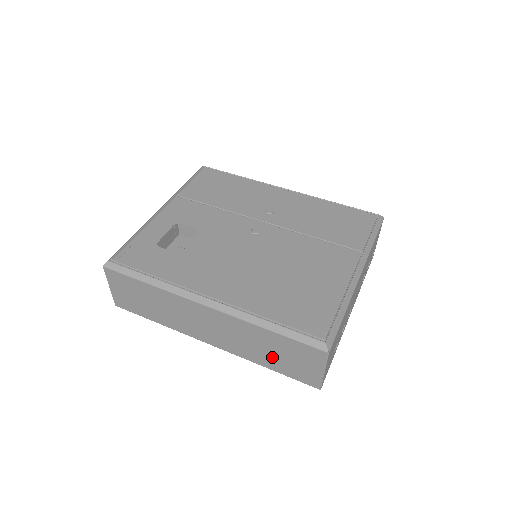
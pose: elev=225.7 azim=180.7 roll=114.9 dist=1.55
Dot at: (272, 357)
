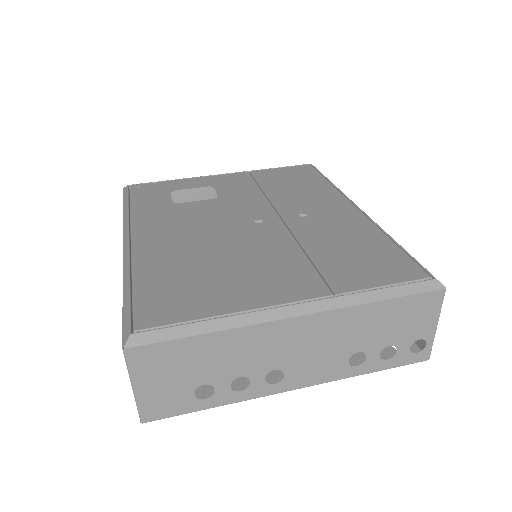
Dot at: occluded
